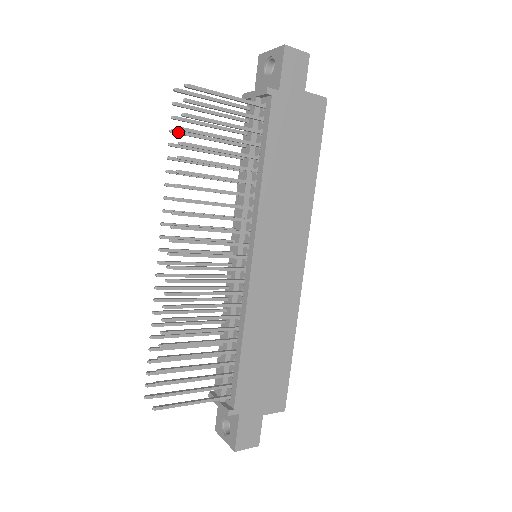
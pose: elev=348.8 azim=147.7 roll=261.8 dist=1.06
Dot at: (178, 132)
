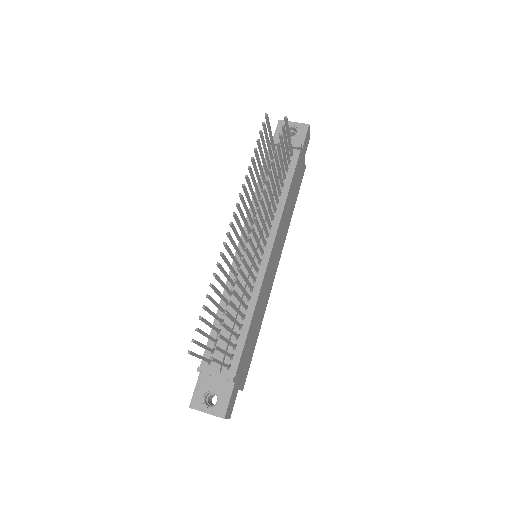
Dot at: (260, 143)
